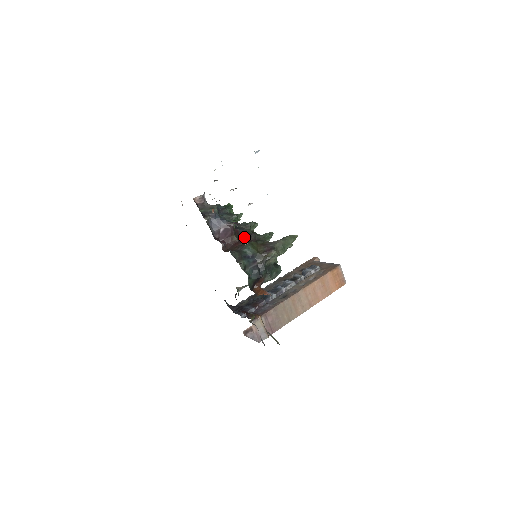
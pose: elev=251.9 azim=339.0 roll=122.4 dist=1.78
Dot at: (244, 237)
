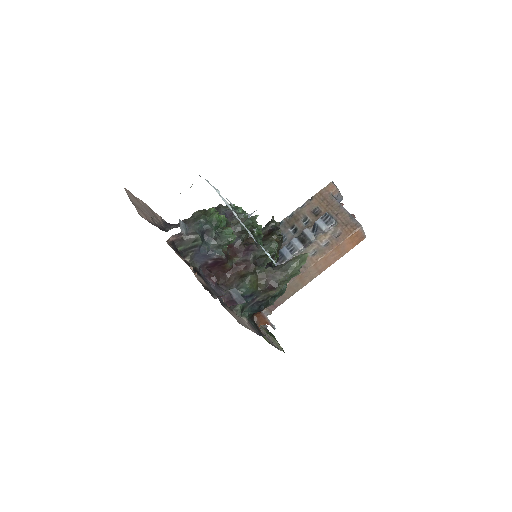
Dot at: (240, 253)
